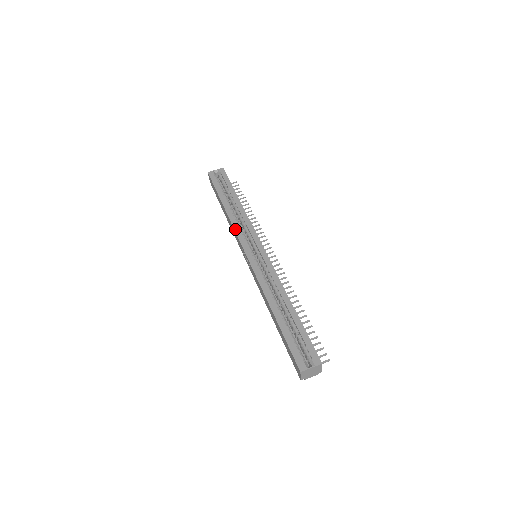
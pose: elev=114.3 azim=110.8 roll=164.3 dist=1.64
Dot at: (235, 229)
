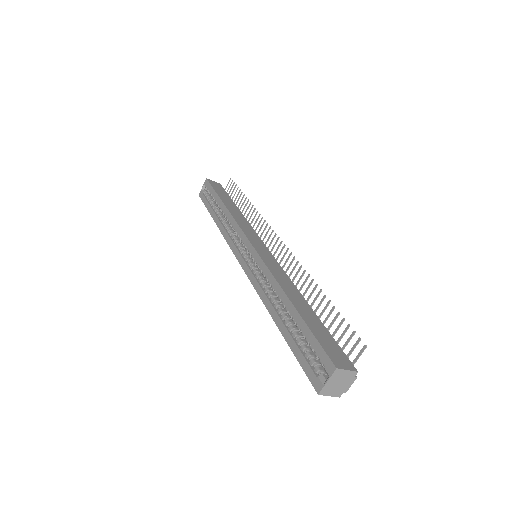
Dot at: (227, 241)
